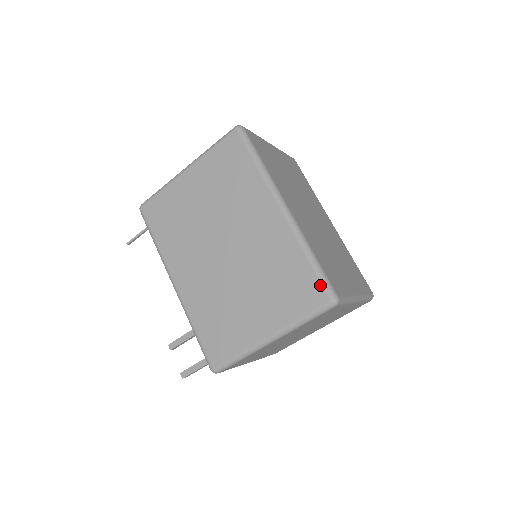
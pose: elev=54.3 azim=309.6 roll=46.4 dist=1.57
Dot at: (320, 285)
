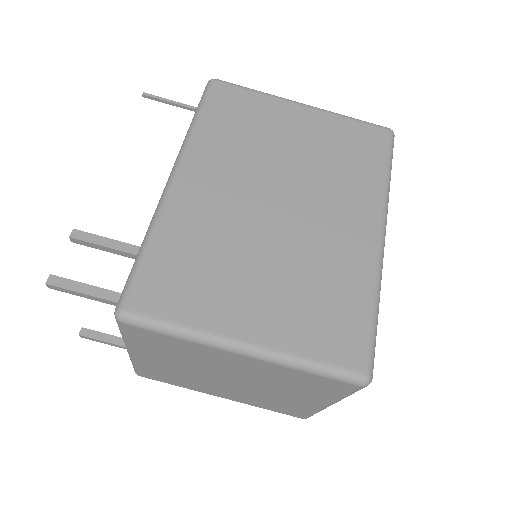
Dot at: (366, 346)
